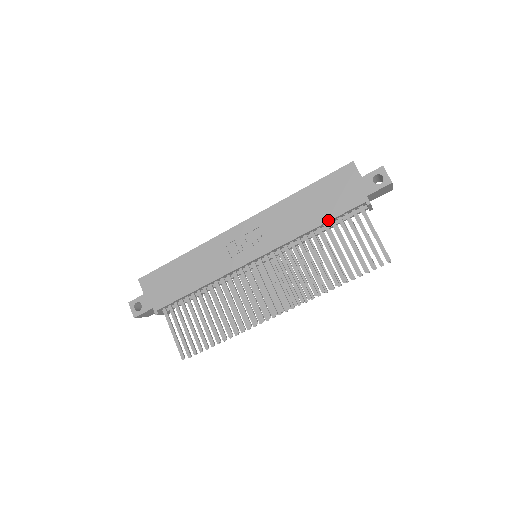
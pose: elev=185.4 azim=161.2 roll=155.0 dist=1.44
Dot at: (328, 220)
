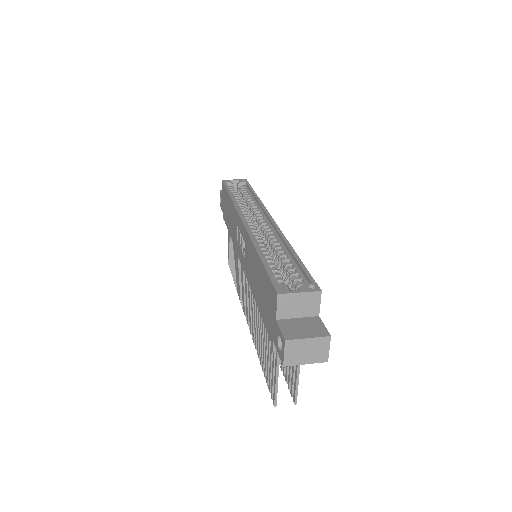
Dot at: (259, 311)
